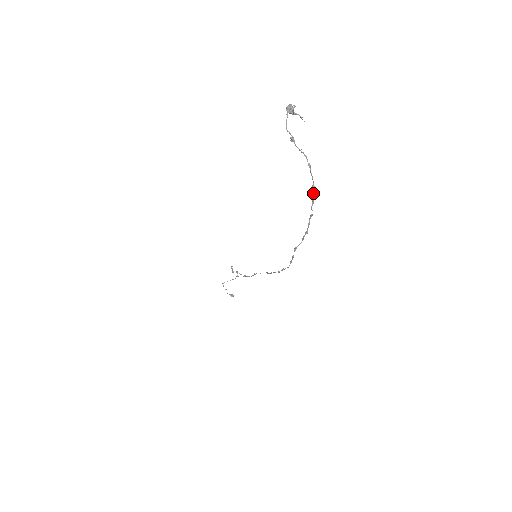
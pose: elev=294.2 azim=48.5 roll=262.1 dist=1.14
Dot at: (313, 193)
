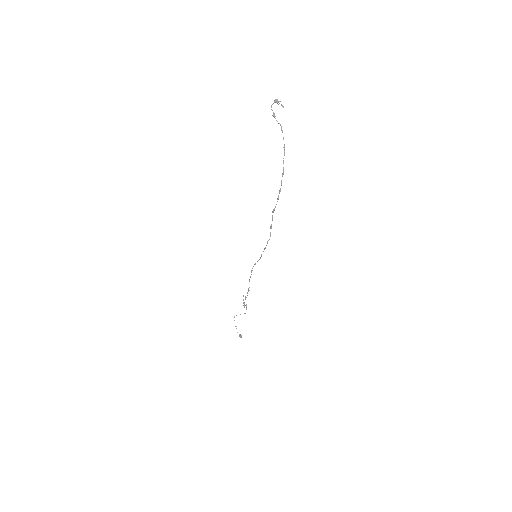
Dot at: (284, 153)
